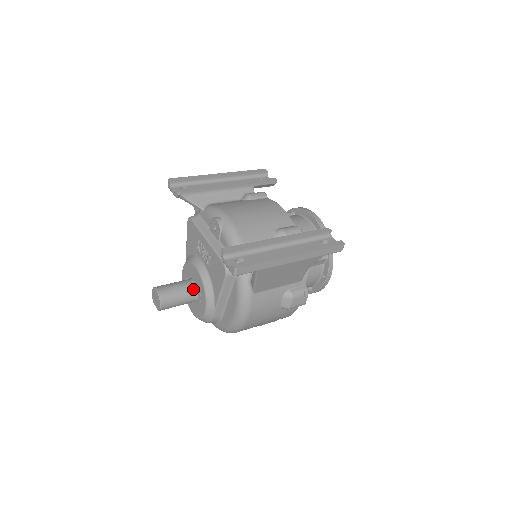
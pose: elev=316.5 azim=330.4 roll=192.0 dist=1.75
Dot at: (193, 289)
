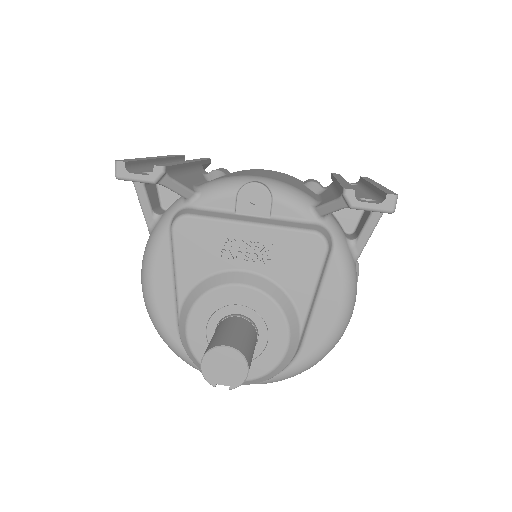
Dot at: (250, 324)
